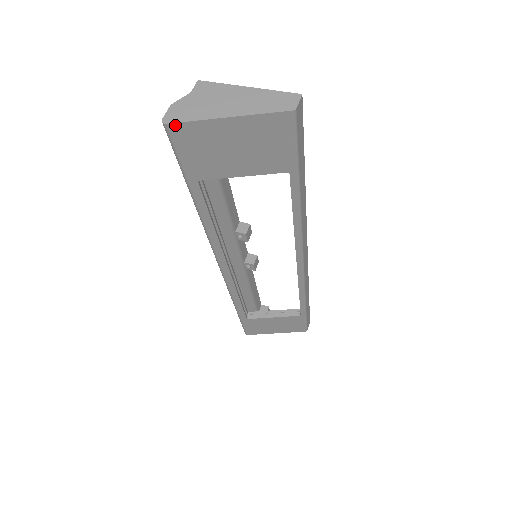
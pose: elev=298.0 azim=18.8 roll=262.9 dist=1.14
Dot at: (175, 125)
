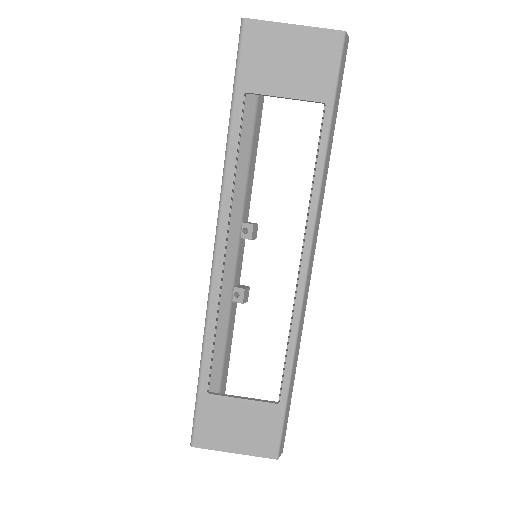
Dot at: (251, 21)
